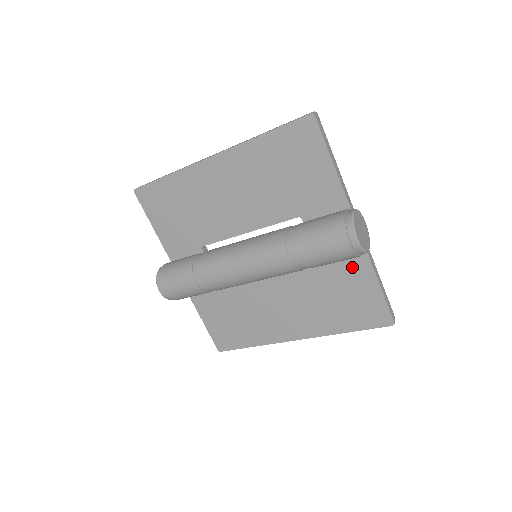
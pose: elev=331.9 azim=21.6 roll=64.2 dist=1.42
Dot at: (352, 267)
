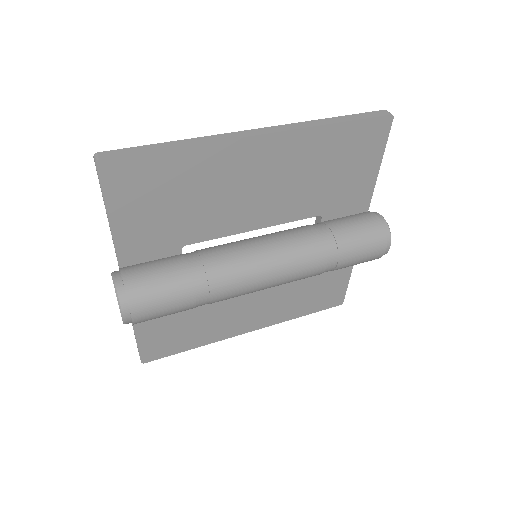
Dot at: occluded
